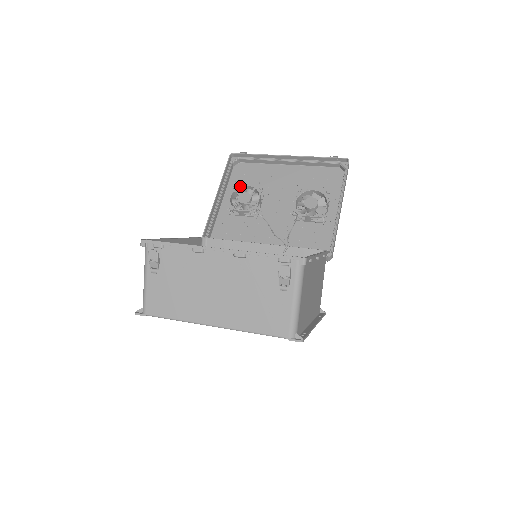
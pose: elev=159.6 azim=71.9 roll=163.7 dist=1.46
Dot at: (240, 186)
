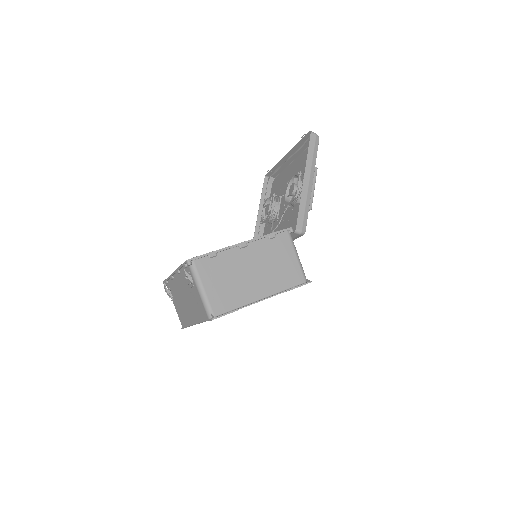
Dot at: (266, 200)
